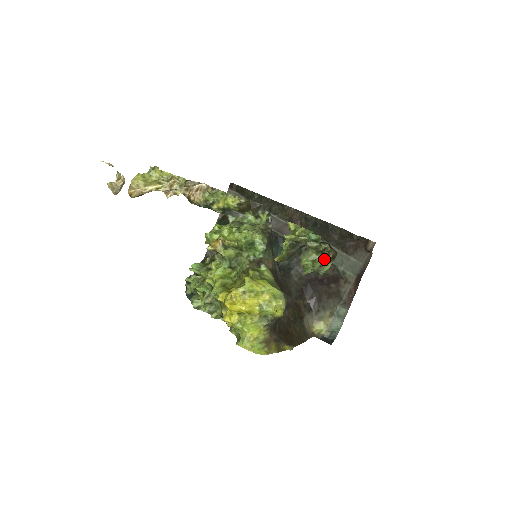
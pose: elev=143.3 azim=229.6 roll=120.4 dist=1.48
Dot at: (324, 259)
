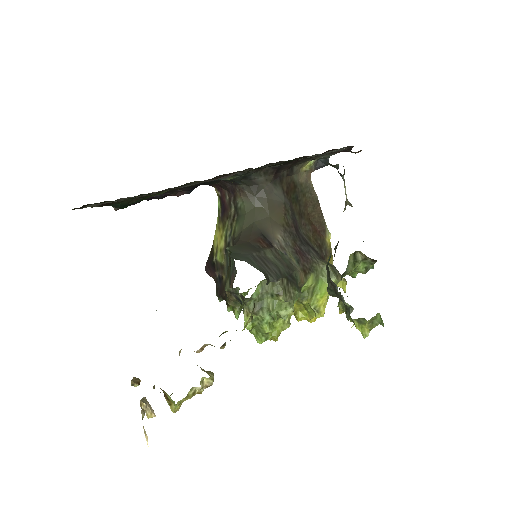
Dot at: (363, 263)
